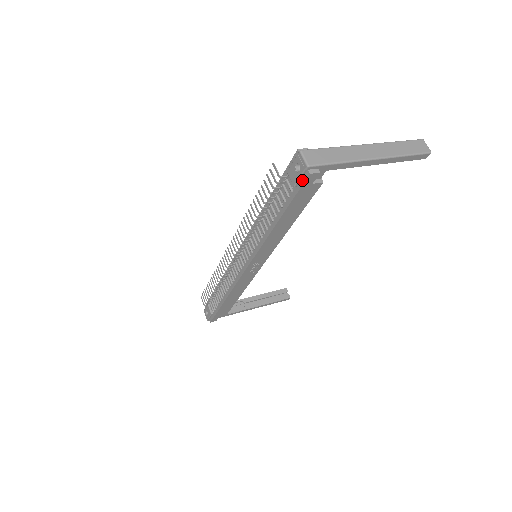
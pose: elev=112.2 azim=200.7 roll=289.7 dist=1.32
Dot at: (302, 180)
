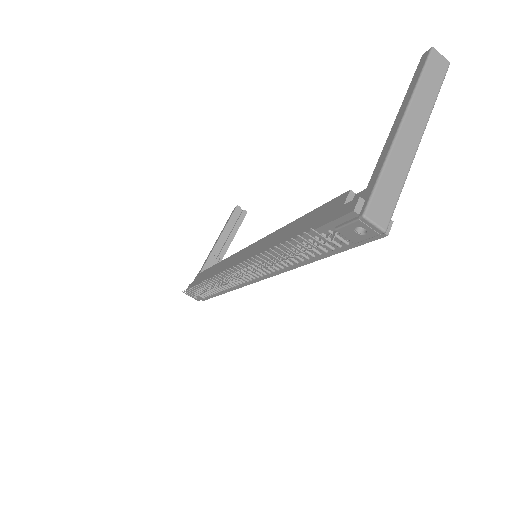
Dot at: (370, 238)
